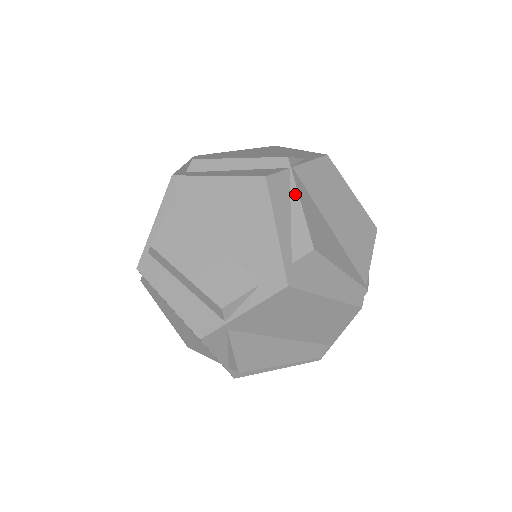
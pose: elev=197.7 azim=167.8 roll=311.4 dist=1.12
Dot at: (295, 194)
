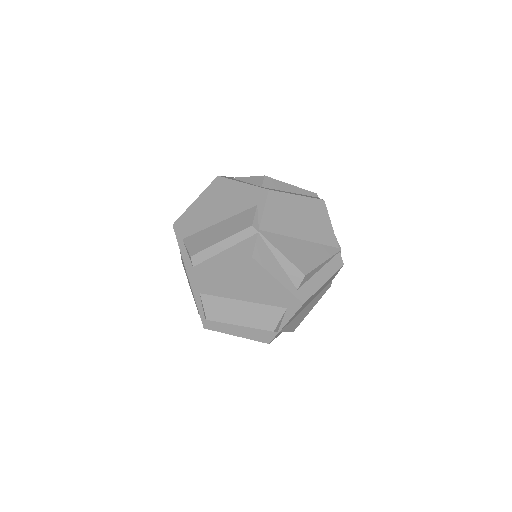
Dot at: (273, 248)
